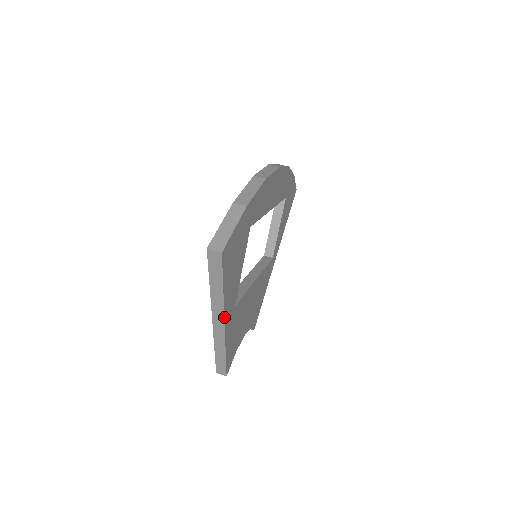
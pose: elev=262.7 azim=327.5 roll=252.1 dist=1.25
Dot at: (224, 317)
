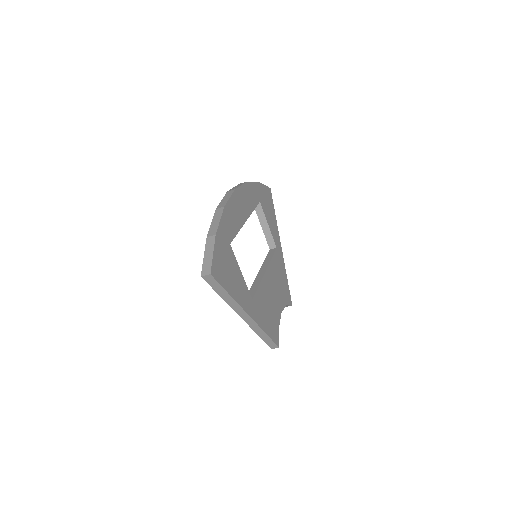
Dot at: (244, 311)
